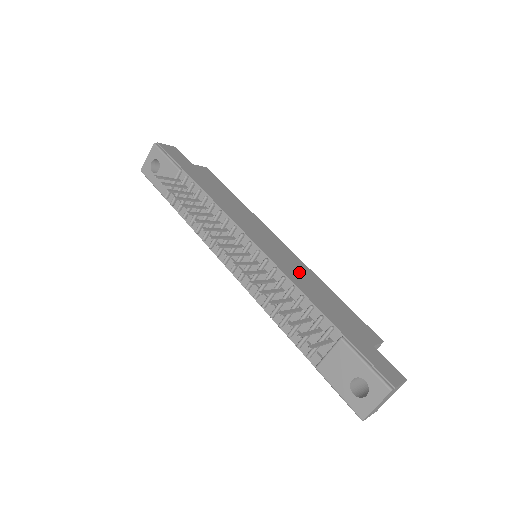
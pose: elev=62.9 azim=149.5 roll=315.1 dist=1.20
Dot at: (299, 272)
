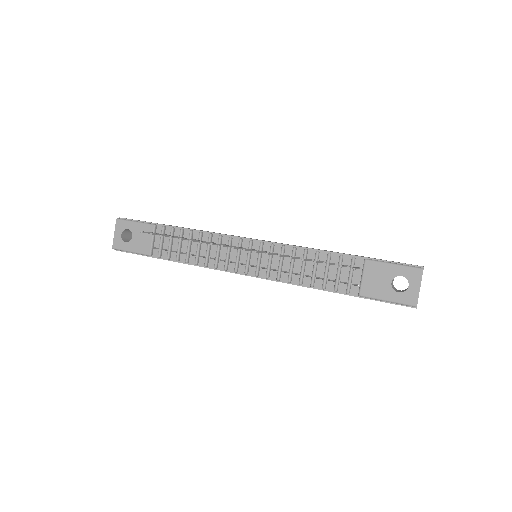
Dot at: occluded
